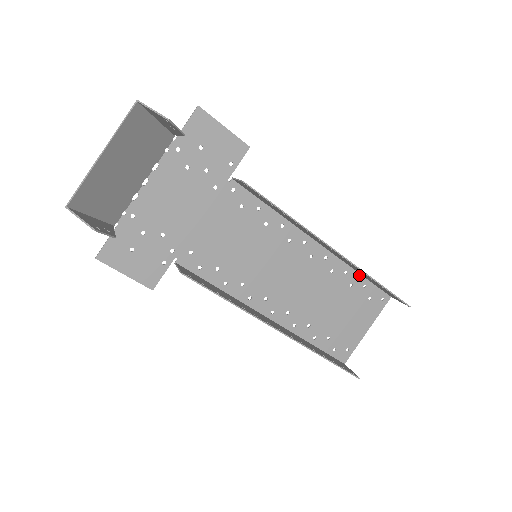
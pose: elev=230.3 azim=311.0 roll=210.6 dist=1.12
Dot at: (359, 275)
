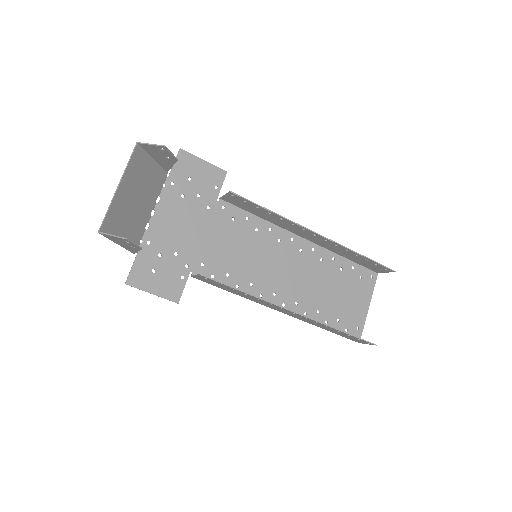
Dot at: (345, 259)
